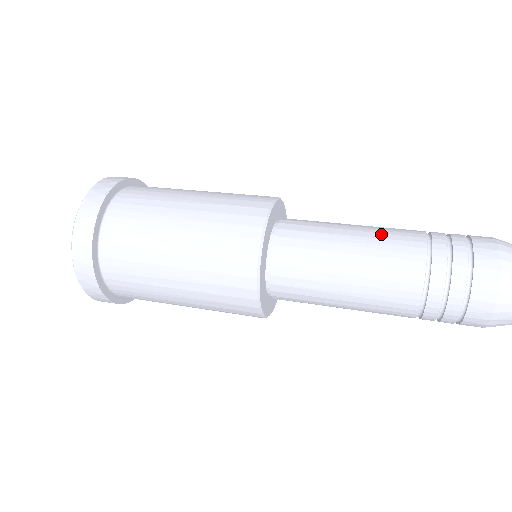
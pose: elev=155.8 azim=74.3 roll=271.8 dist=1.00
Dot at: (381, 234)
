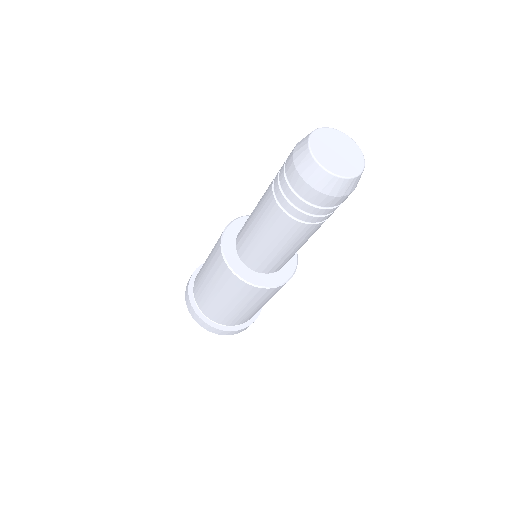
Dot at: occluded
